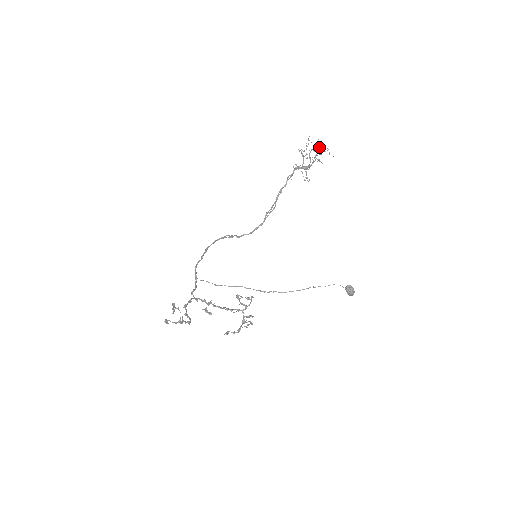
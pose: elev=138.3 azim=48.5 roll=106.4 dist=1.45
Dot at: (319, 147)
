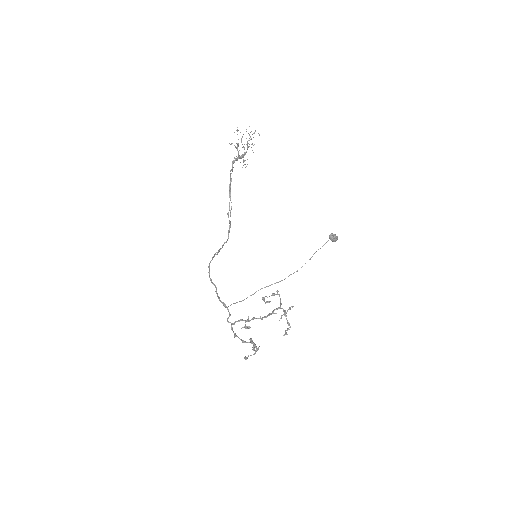
Dot at: occluded
